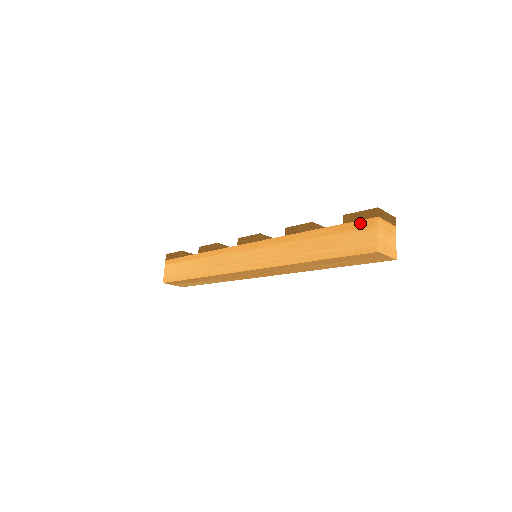
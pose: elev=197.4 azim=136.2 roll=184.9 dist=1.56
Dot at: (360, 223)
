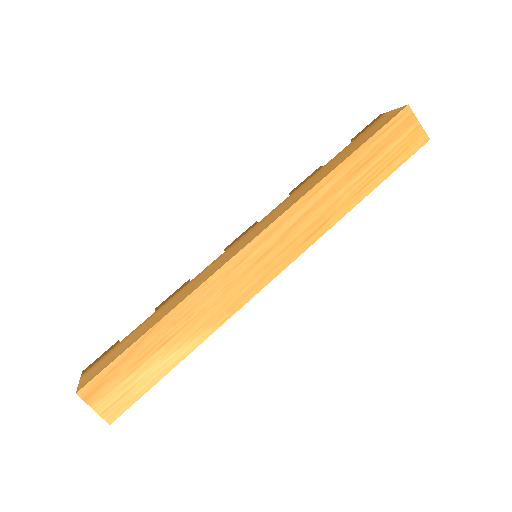
Dot at: (372, 124)
